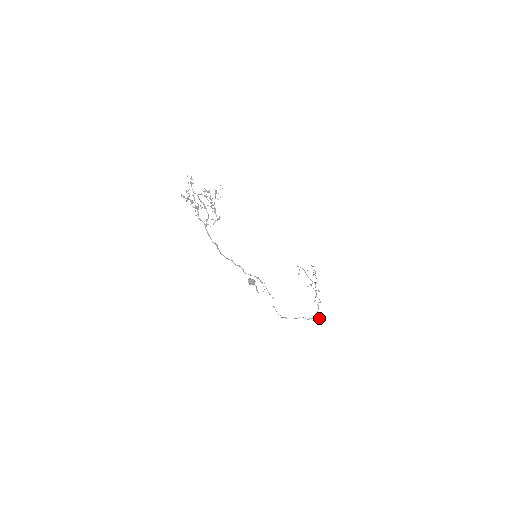
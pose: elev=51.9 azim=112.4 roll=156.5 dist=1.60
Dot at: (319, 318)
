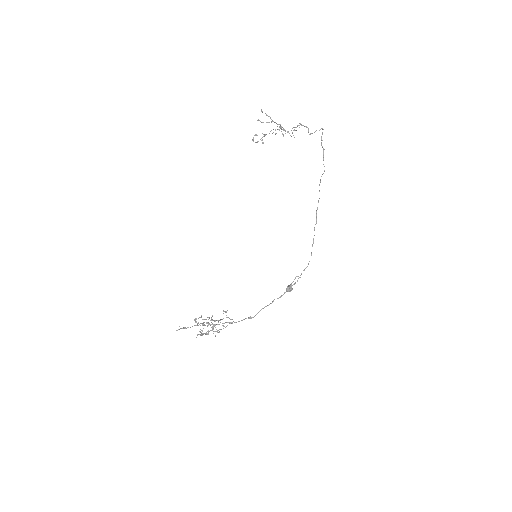
Dot at: occluded
